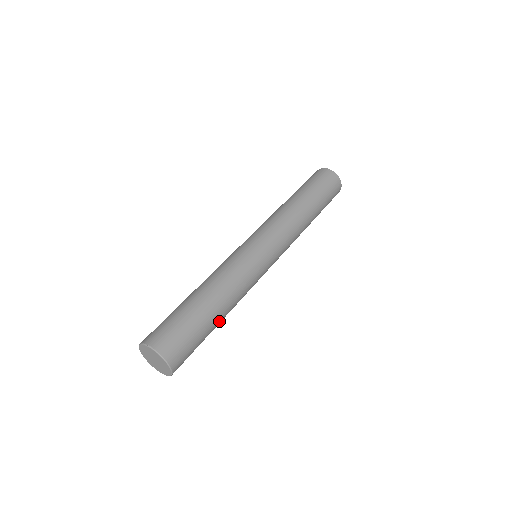
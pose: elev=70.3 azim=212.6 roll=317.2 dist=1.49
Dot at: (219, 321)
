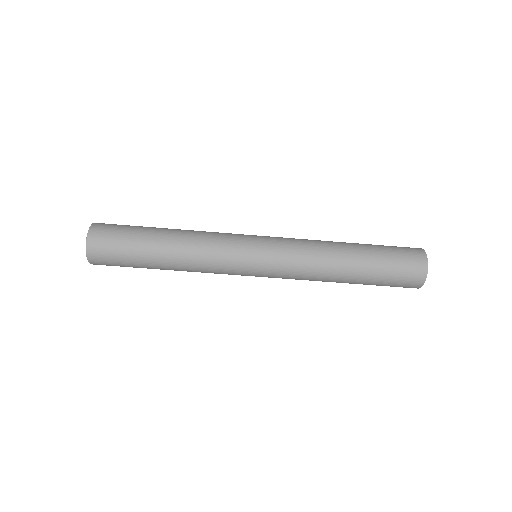
Dot at: (160, 257)
